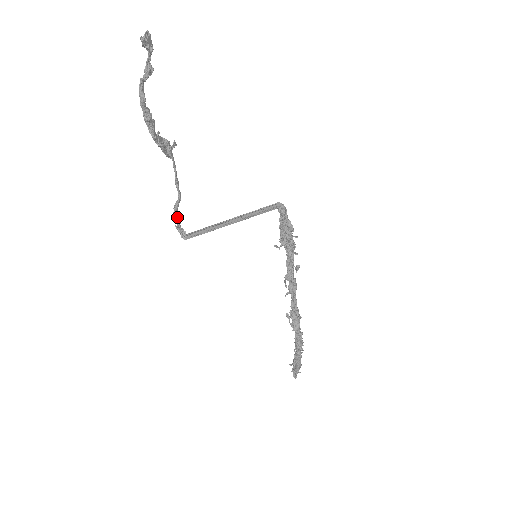
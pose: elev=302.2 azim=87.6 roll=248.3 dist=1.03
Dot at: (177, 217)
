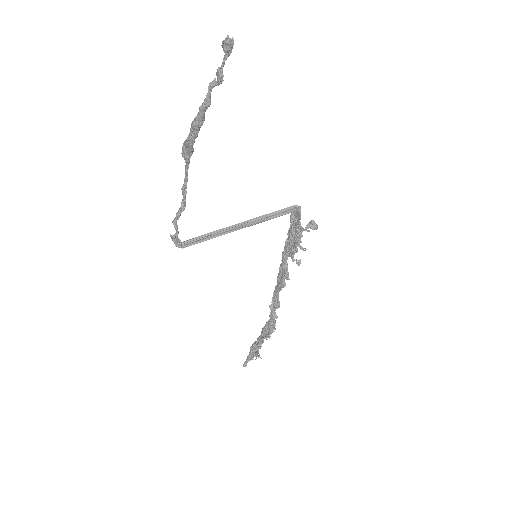
Dot at: (176, 225)
